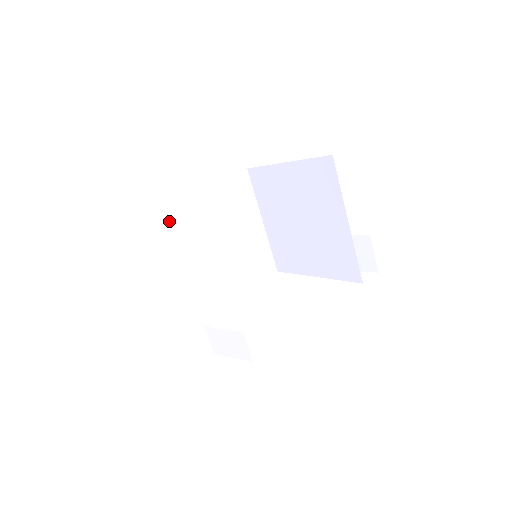
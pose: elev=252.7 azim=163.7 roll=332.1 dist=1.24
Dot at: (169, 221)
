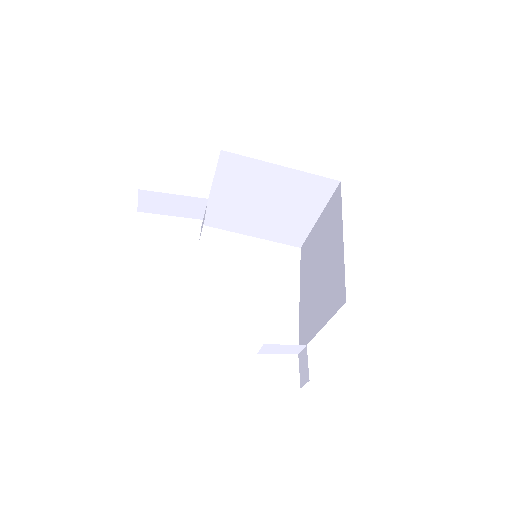
Dot at: occluded
